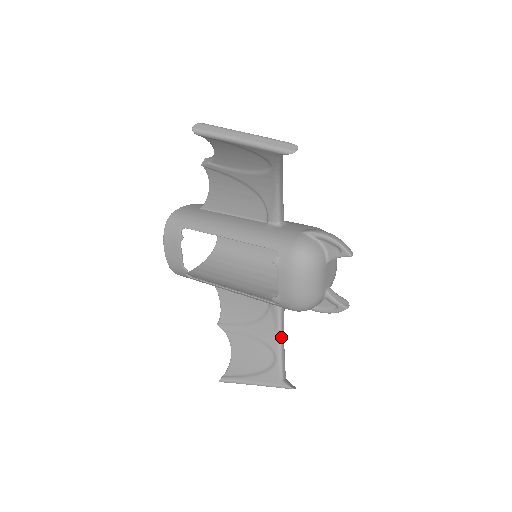
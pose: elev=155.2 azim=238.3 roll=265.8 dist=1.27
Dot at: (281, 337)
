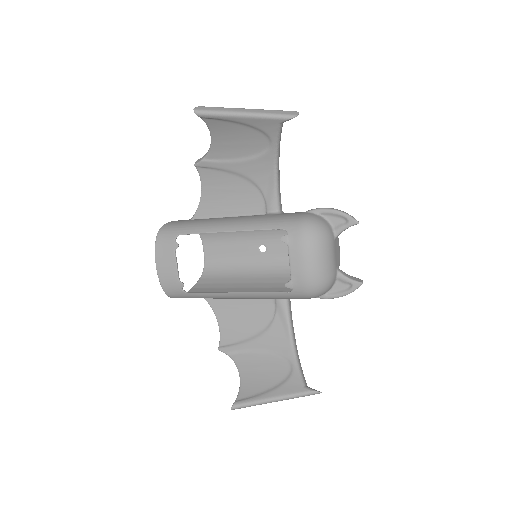
Dot at: (293, 341)
